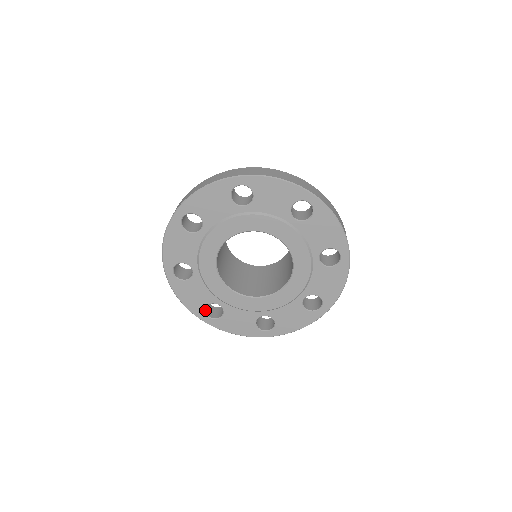
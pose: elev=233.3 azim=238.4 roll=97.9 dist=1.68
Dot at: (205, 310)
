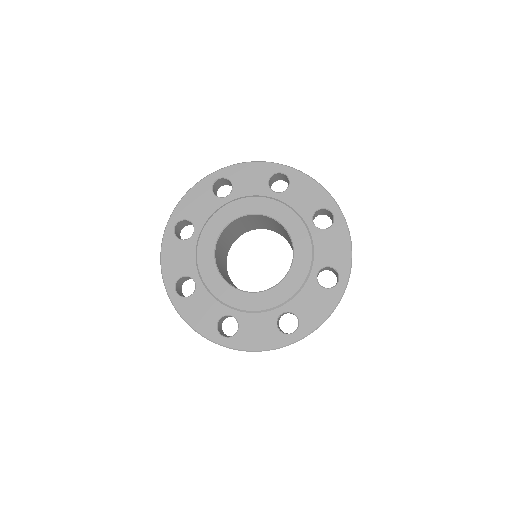
Dot at: (218, 330)
